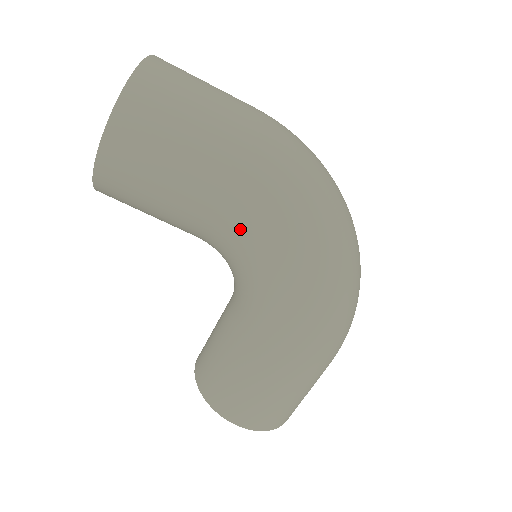
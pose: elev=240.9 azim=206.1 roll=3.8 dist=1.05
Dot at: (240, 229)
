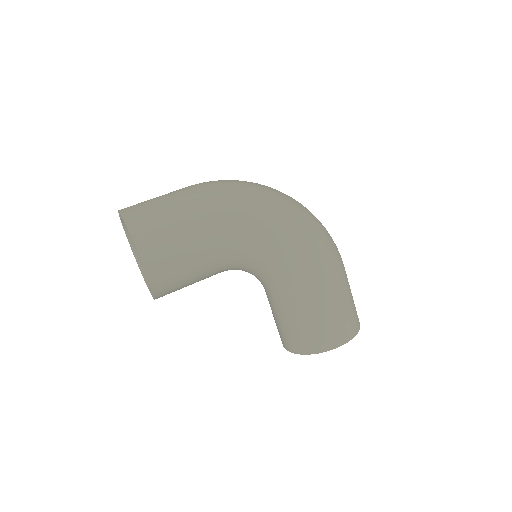
Dot at: (239, 238)
